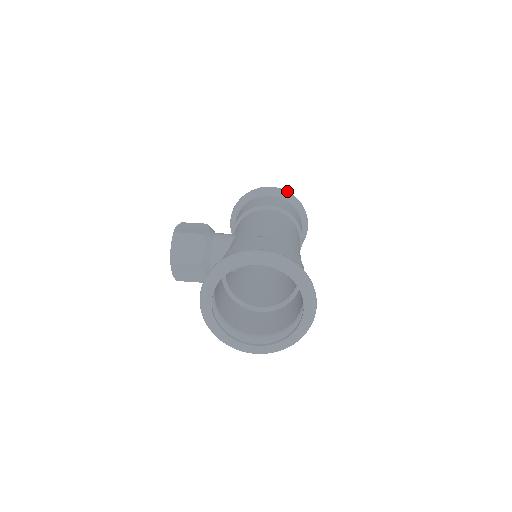
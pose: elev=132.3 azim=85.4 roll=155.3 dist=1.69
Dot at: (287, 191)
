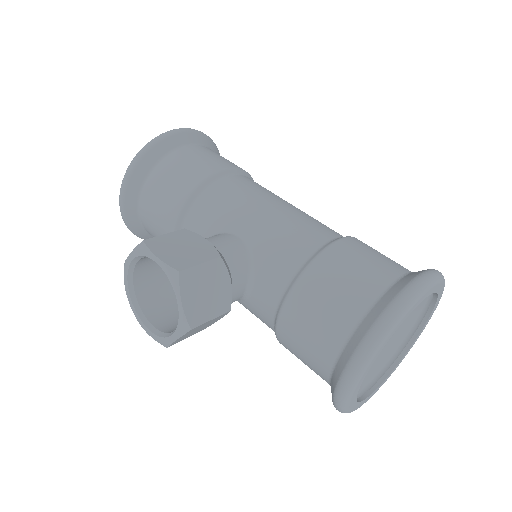
Dot at: occluded
